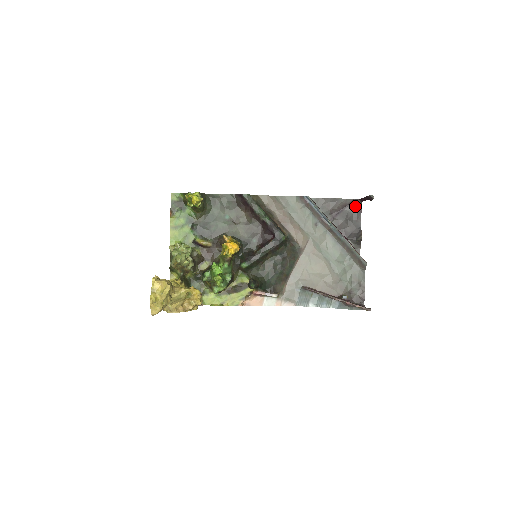
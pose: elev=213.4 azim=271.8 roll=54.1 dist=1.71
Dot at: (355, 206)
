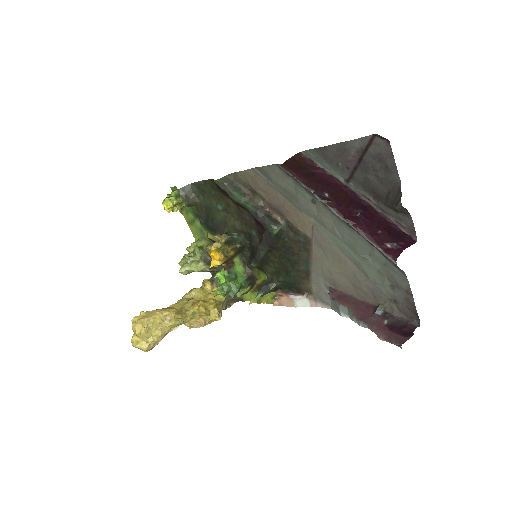
Dot at: (378, 147)
